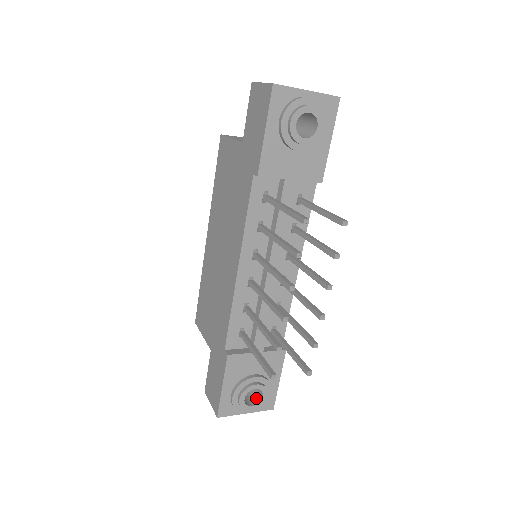
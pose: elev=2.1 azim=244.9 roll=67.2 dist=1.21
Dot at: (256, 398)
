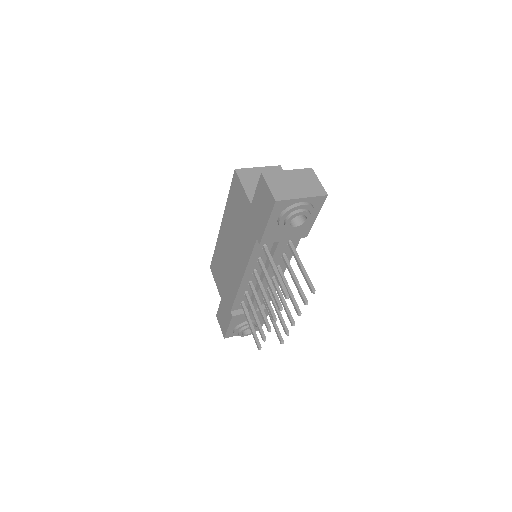
Dot at: (249, 329)
